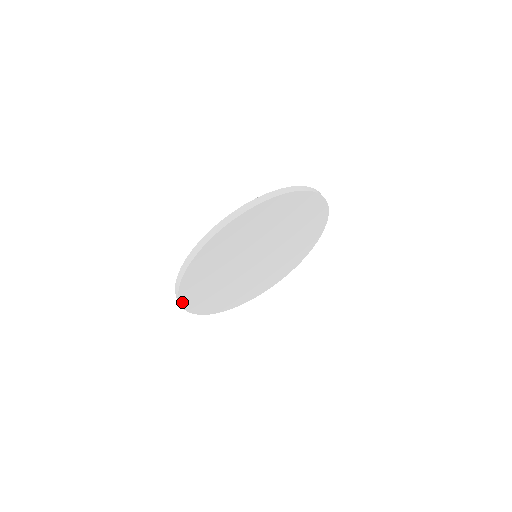
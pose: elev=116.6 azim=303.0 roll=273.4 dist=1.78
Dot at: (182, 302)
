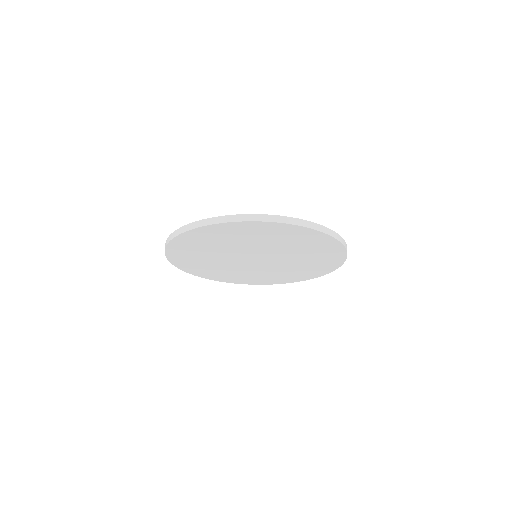
Dot at: (169, 257)
